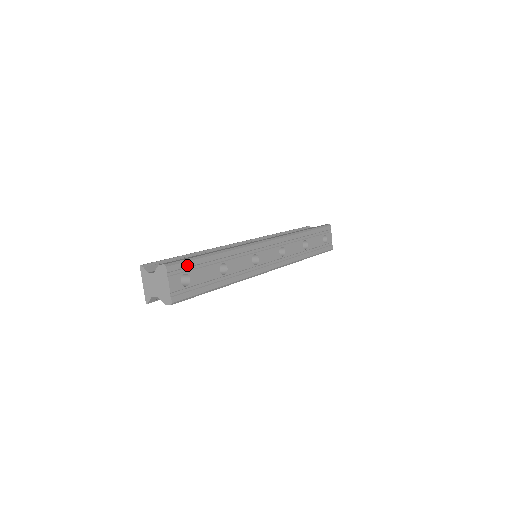
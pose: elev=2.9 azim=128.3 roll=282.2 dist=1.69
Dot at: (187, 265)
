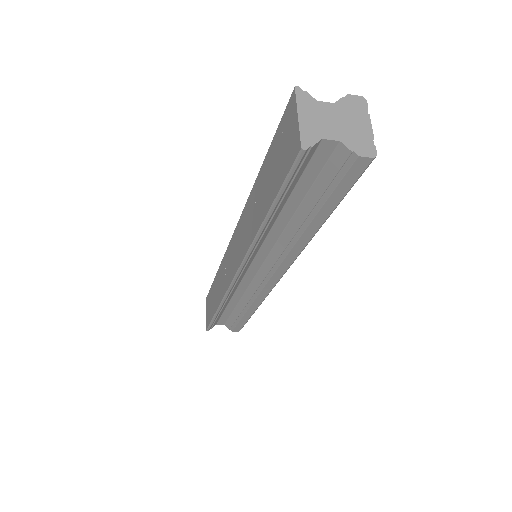
Dot at: occluded
